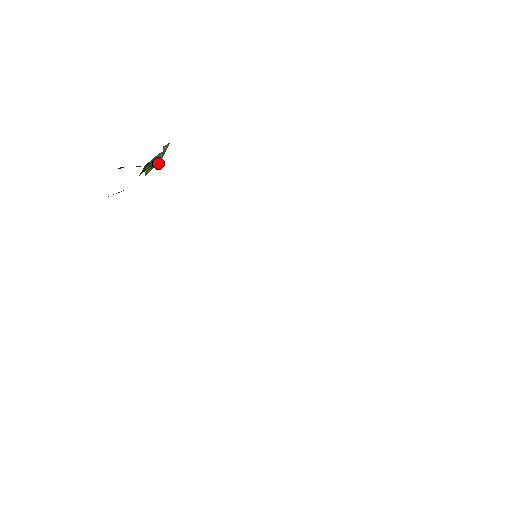
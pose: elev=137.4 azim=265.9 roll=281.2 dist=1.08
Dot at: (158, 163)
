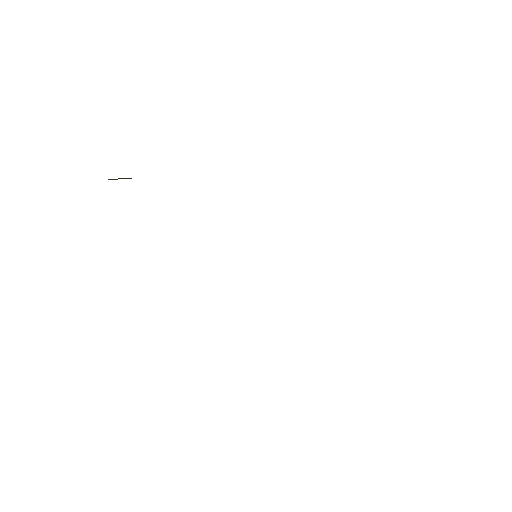
Dot at: occluded
